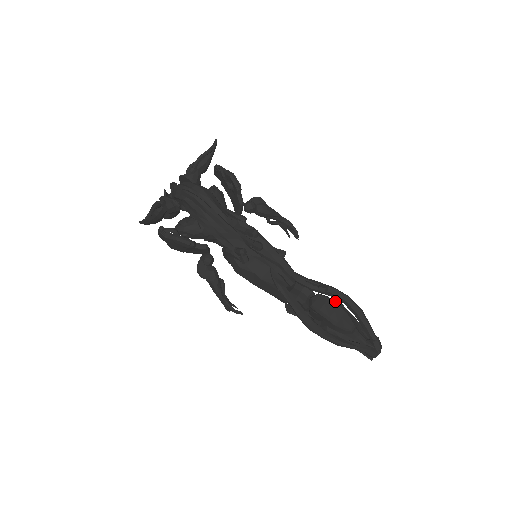
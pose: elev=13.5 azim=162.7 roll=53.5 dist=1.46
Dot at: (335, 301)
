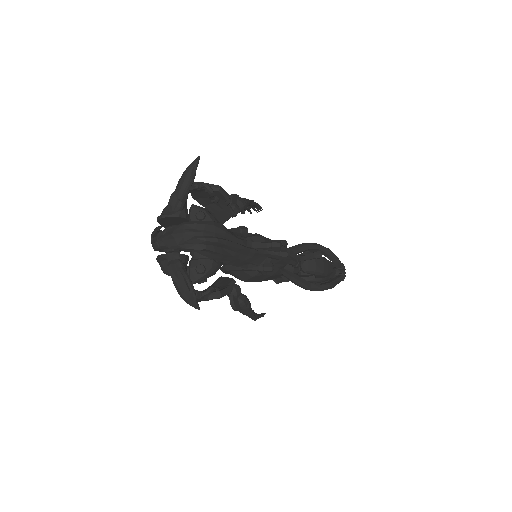
Dot at: occluded
